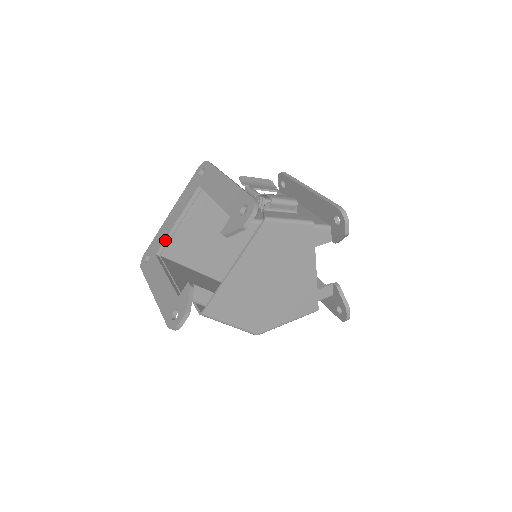
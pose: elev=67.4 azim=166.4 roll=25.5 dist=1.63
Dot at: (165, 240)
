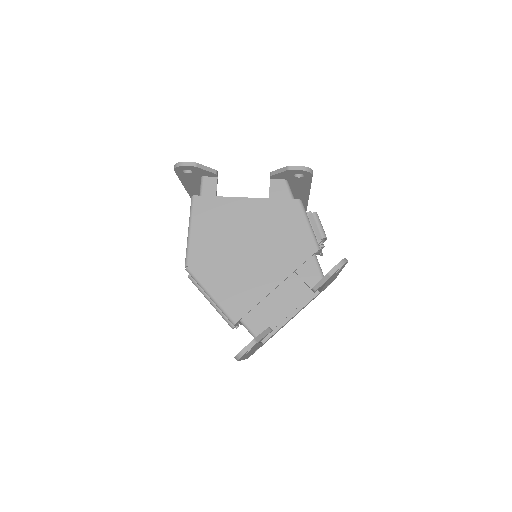
Dot at: occluded
